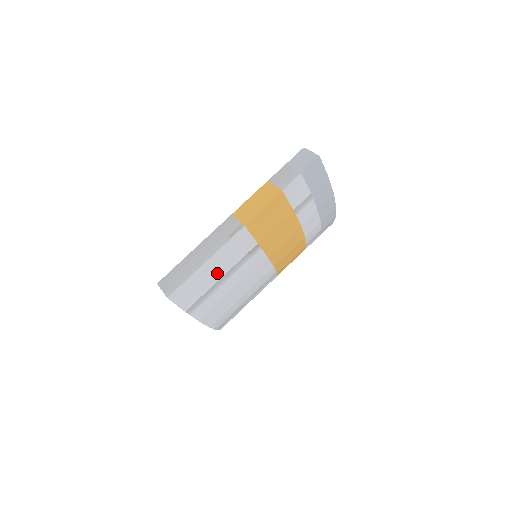
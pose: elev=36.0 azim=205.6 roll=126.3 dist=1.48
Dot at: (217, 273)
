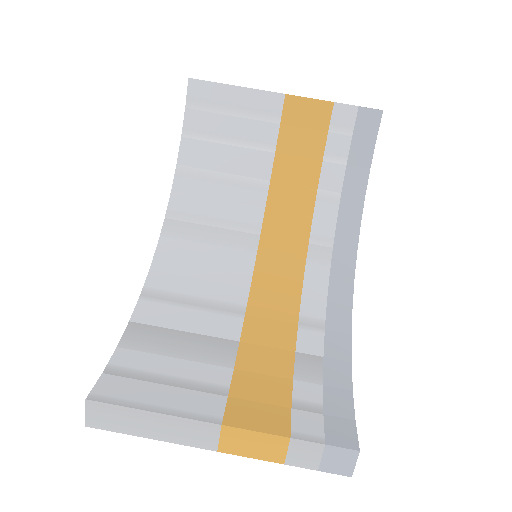
Dot at: occluded
